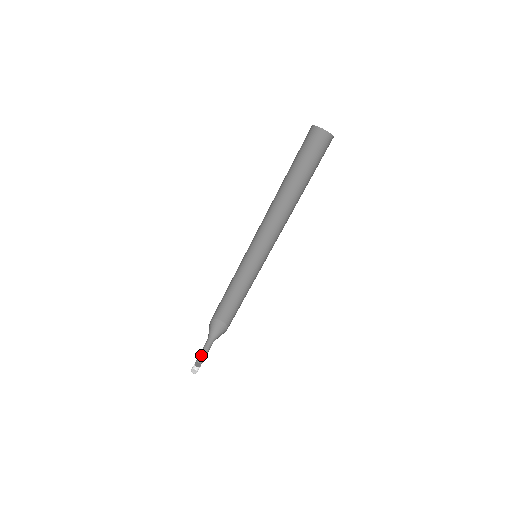
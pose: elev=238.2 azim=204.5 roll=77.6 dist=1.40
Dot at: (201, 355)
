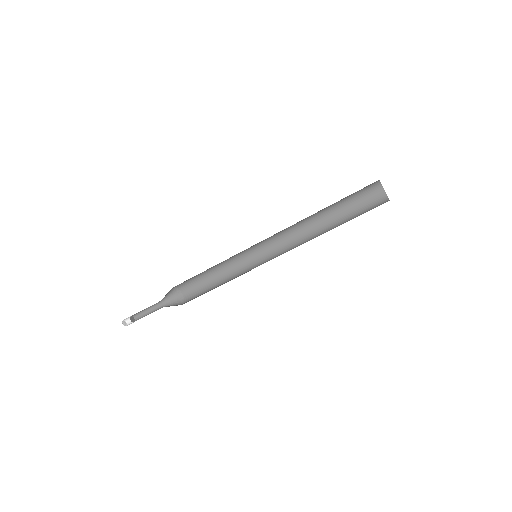
Dot at: (139, 312)
